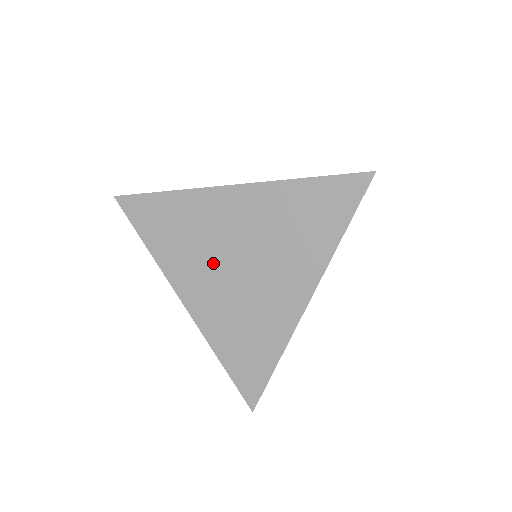
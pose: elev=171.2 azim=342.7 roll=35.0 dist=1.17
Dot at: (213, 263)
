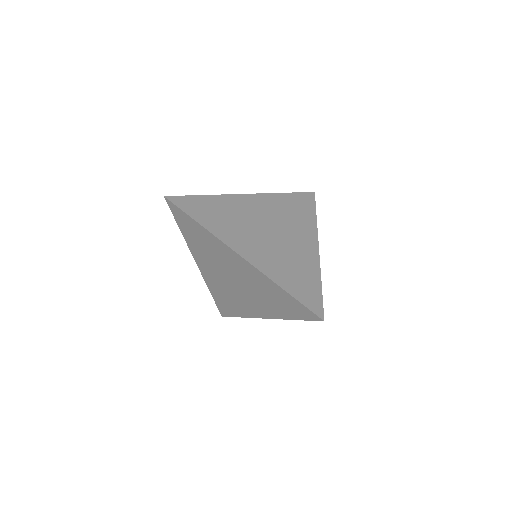
Dot at: (253, 231)
